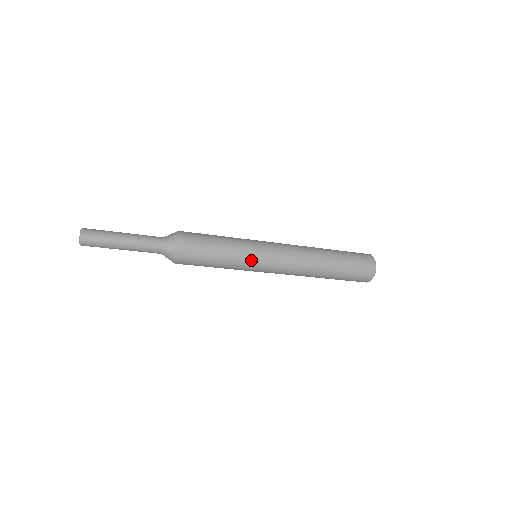
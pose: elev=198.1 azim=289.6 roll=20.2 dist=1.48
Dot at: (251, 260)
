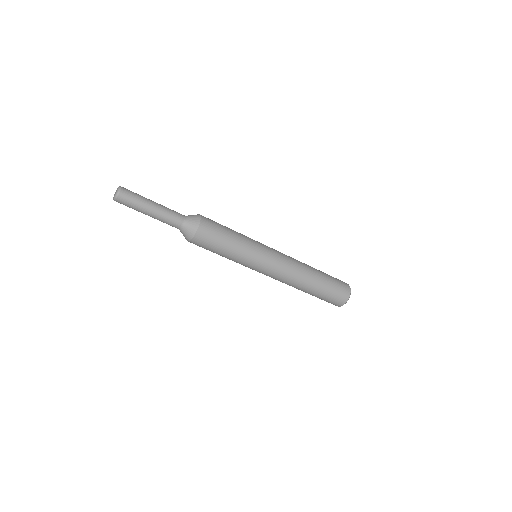
Dot at: (254, 255)
